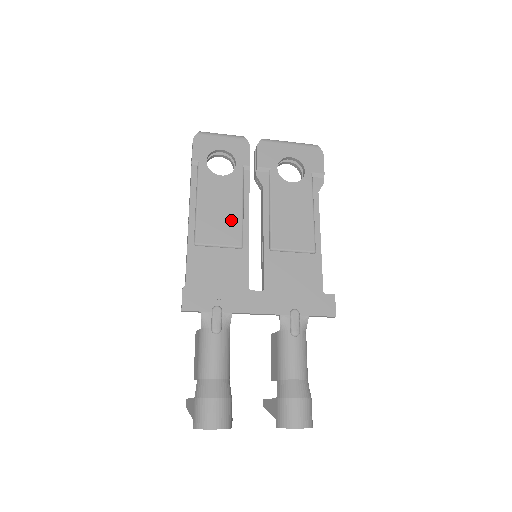
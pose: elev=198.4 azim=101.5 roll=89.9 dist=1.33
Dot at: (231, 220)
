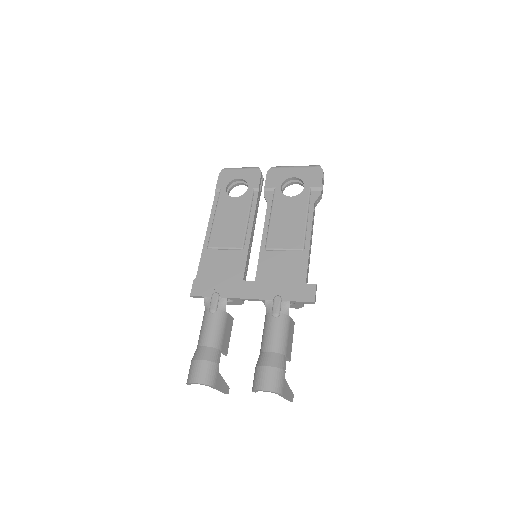
Dot at: (237, 229)
